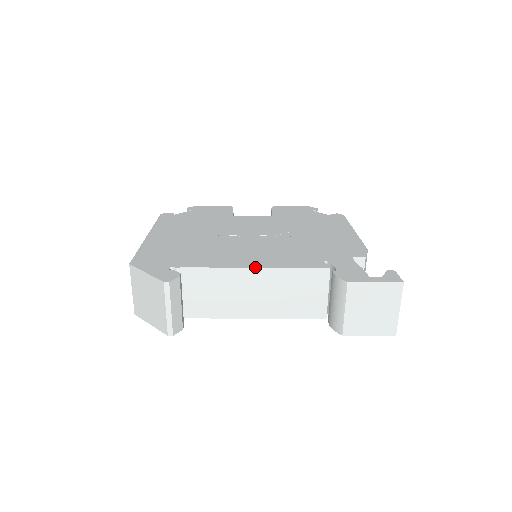
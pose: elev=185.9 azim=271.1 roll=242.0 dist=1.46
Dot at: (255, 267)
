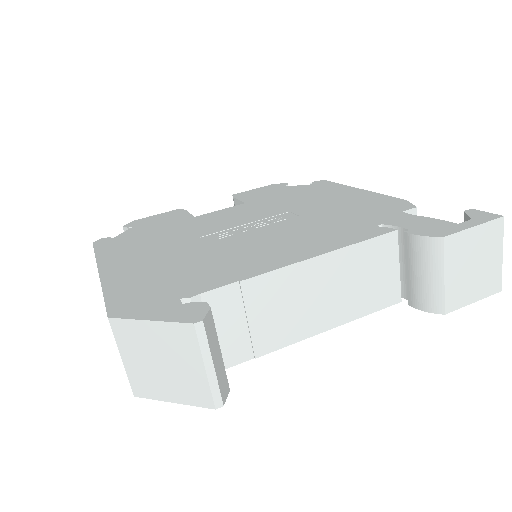
Dot at: (303, 259)
